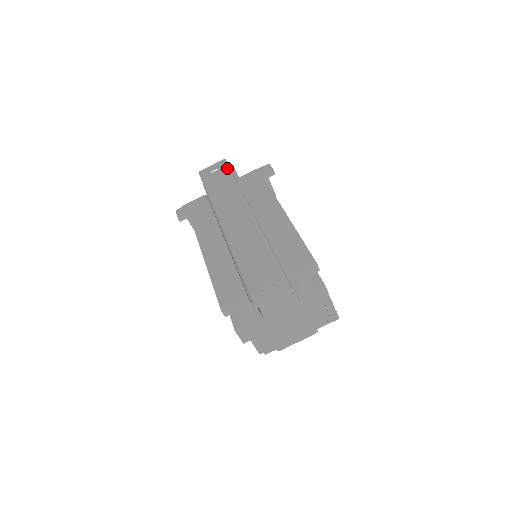
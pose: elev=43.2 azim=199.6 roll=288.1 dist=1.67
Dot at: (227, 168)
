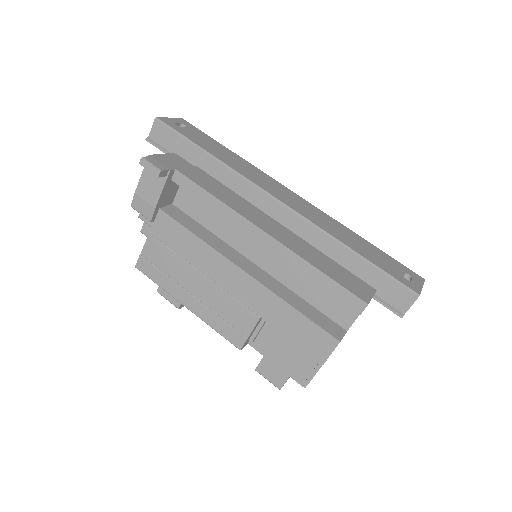
Dot at: occluded
